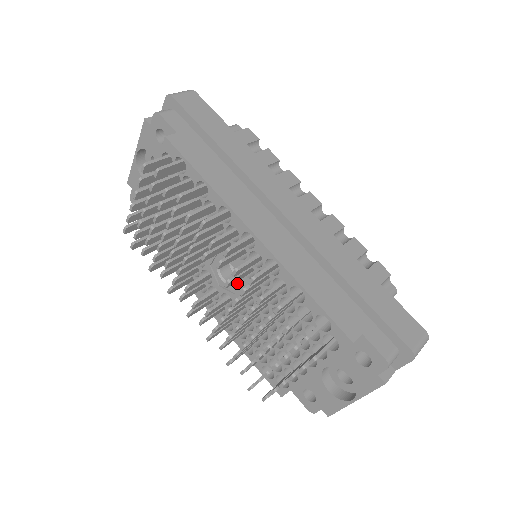
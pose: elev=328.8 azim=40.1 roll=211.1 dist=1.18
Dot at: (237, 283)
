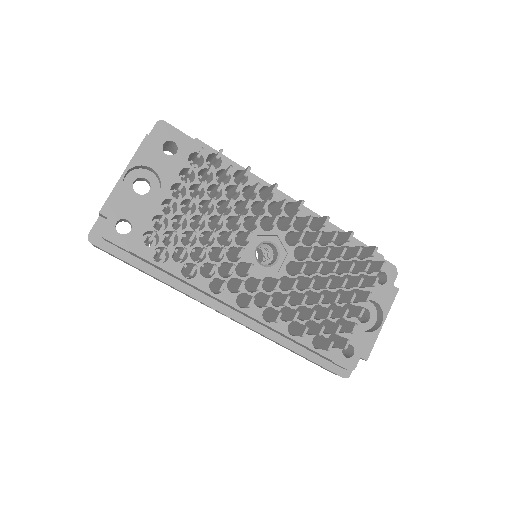
Dot at: (279, 259)
